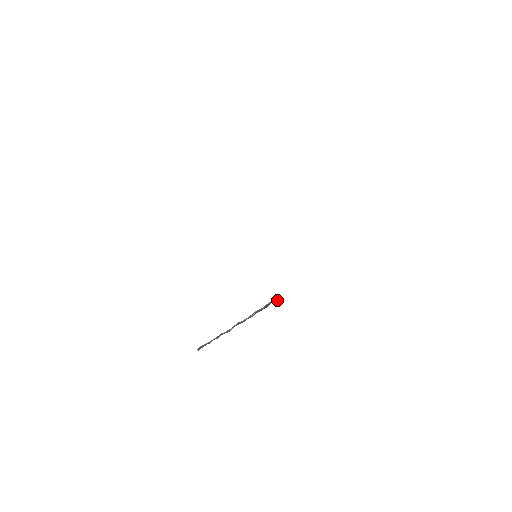
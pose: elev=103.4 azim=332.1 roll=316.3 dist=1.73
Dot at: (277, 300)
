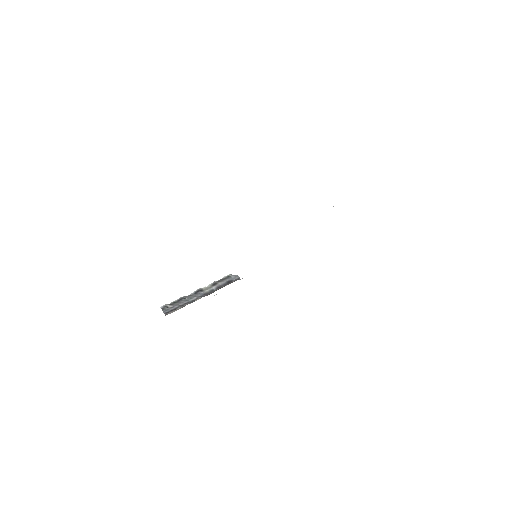
Dot at: (236, 279)
